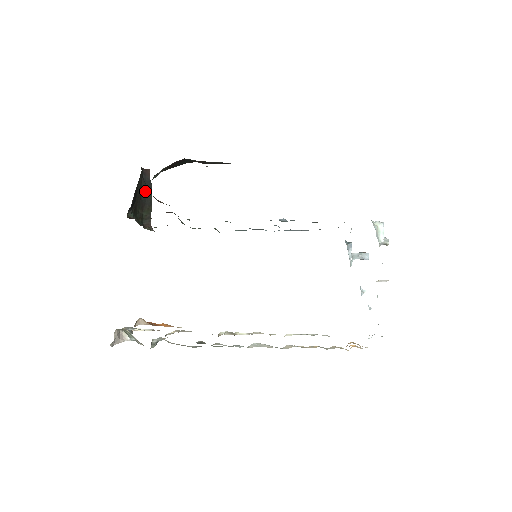
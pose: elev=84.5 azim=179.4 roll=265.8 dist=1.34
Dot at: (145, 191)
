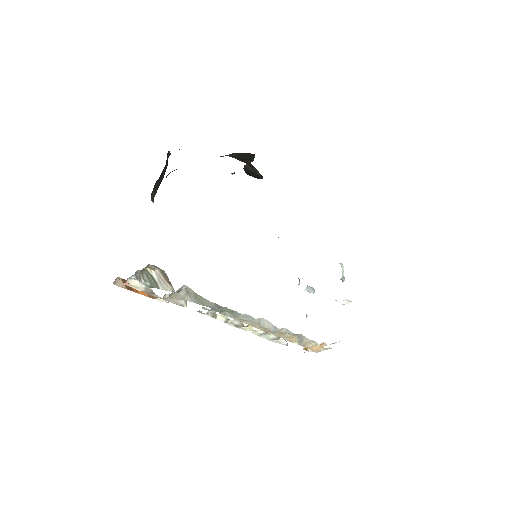
Dot at: (164, 168)
